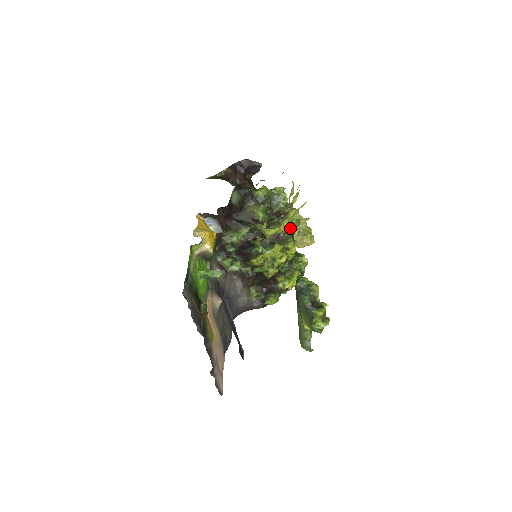
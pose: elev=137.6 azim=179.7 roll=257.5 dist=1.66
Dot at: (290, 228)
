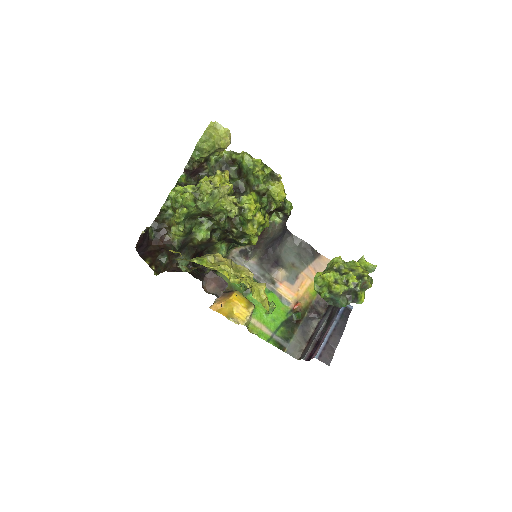
Dot at: occluded
